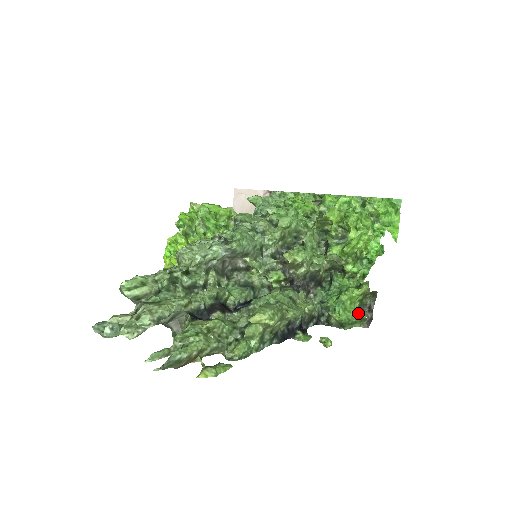
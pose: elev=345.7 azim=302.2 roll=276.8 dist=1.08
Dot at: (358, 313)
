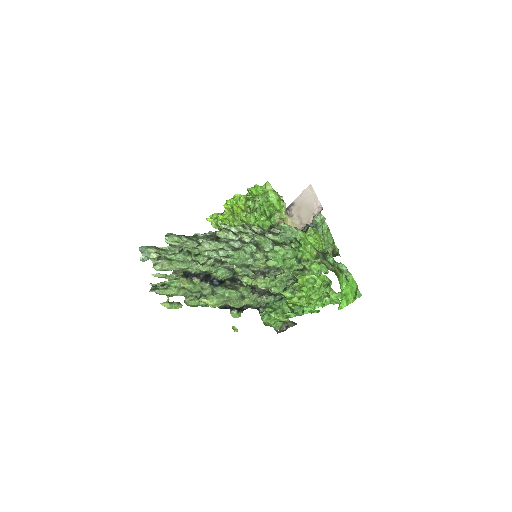
Dot at: (277, 324)
